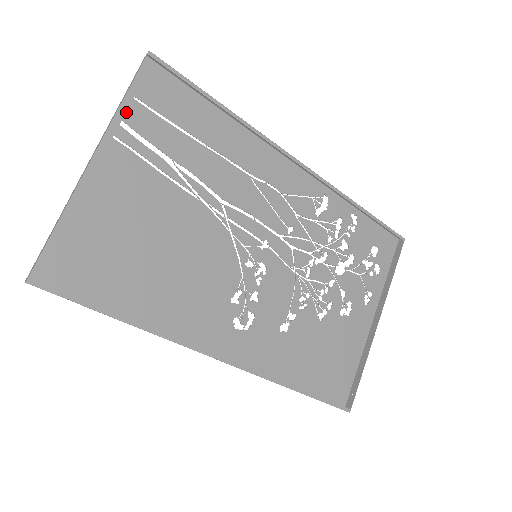
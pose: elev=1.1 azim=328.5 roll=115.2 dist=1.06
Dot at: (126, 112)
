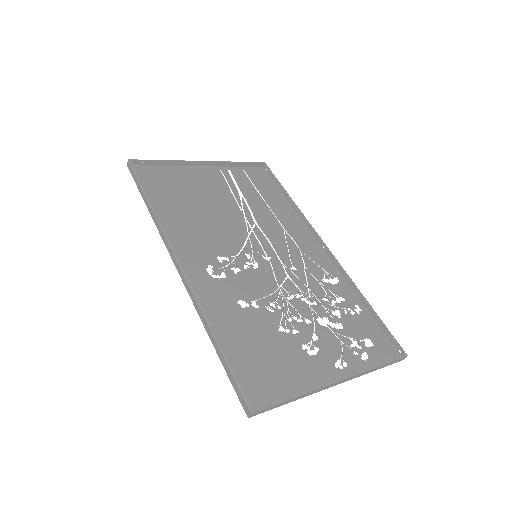
Dot at: (235, 170)
